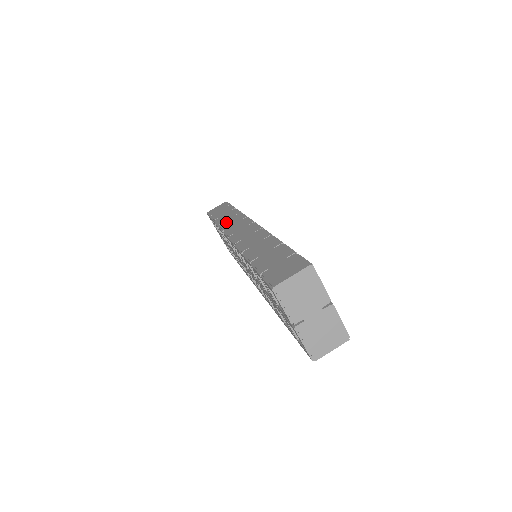
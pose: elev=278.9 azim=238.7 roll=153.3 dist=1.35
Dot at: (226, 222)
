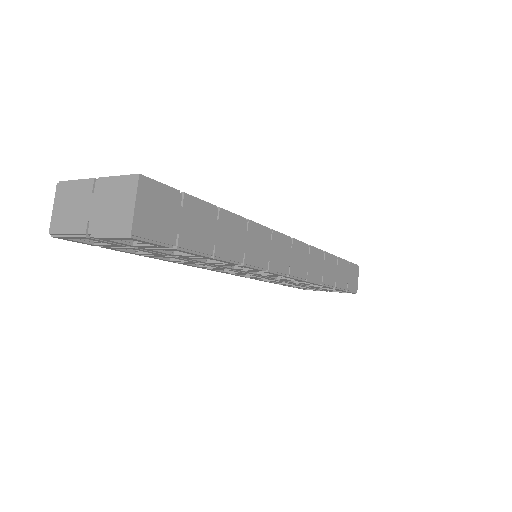
Dot at: occluded
